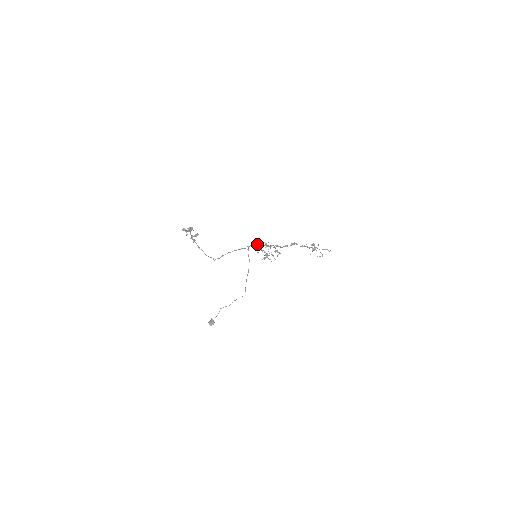
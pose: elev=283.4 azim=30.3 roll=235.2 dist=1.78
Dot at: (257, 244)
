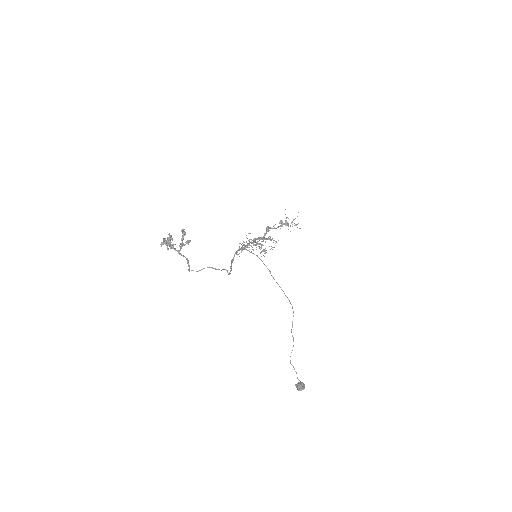
Dot at: occluded
